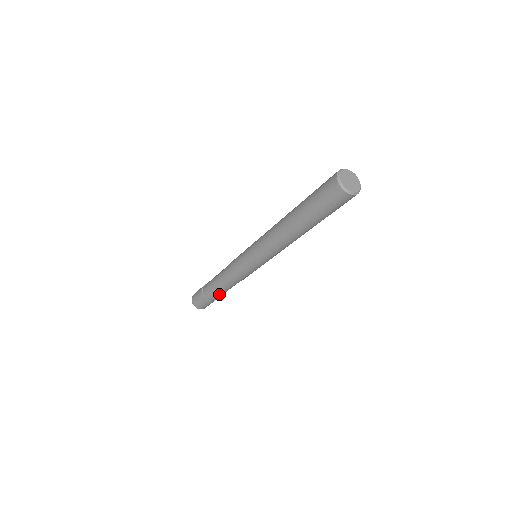
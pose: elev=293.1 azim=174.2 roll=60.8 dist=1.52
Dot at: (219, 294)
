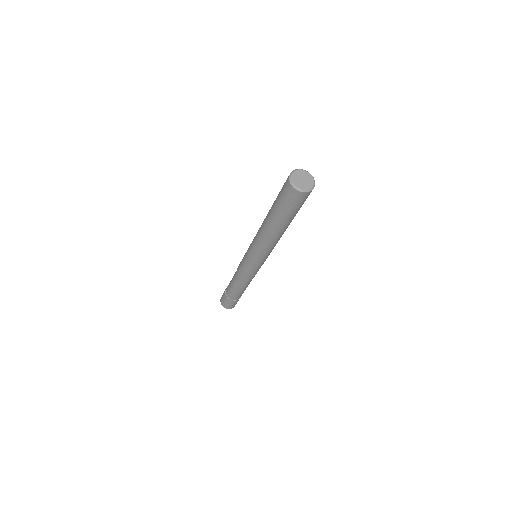
Dot at: (237, 293)
